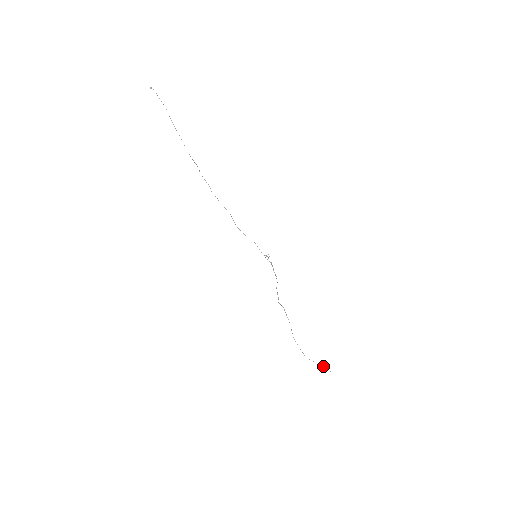
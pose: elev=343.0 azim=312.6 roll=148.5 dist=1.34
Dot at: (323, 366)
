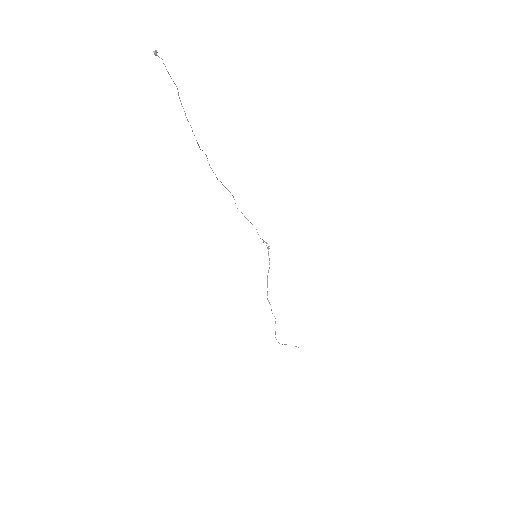
Dot at: occluded
